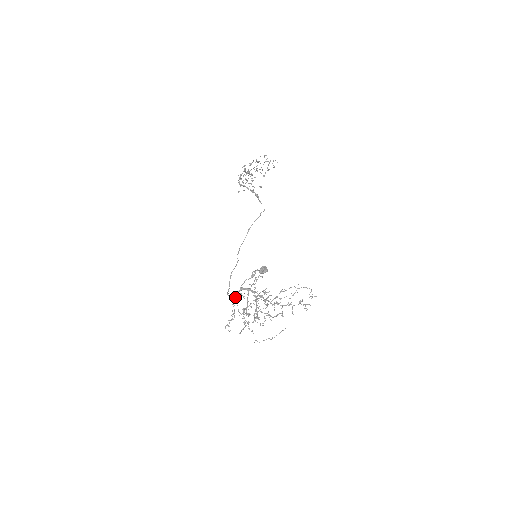
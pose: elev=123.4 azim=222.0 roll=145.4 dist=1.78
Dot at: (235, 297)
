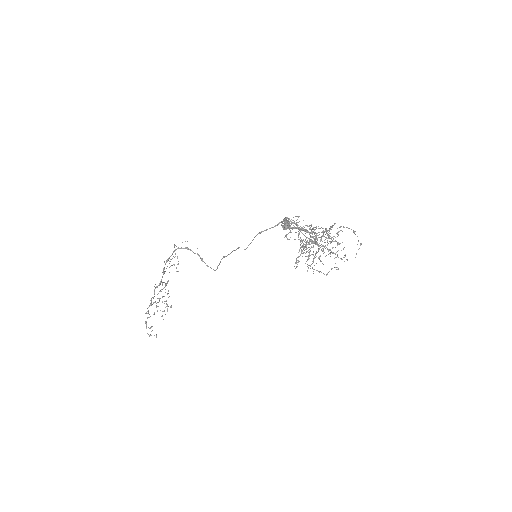
Dot at: (291, 221)
